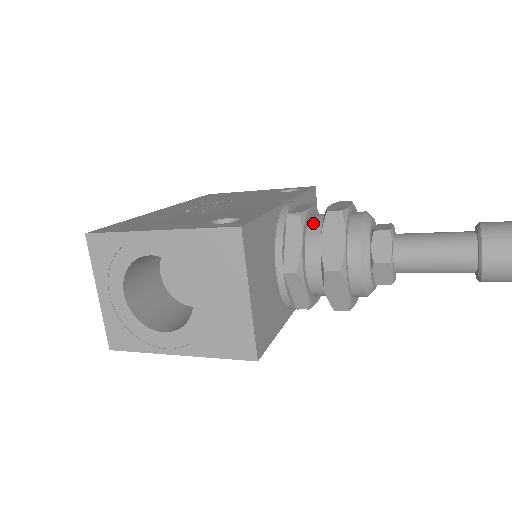
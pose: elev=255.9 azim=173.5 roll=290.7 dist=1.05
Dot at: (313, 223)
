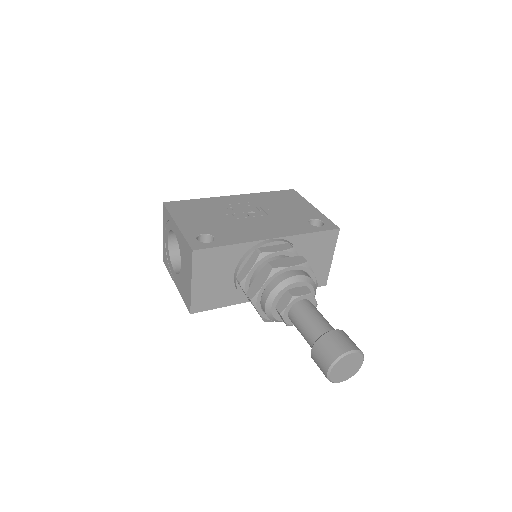
Dot at: (267, 262)
